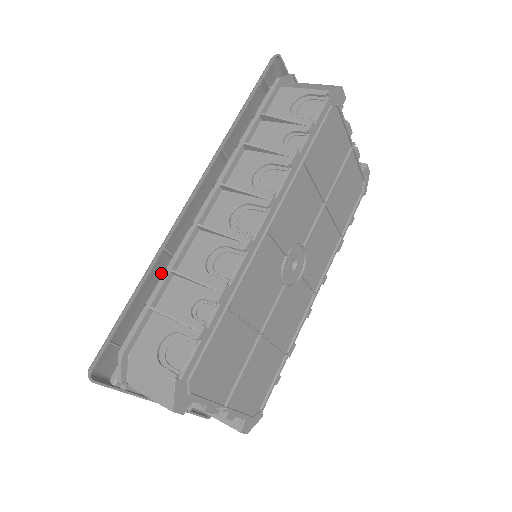
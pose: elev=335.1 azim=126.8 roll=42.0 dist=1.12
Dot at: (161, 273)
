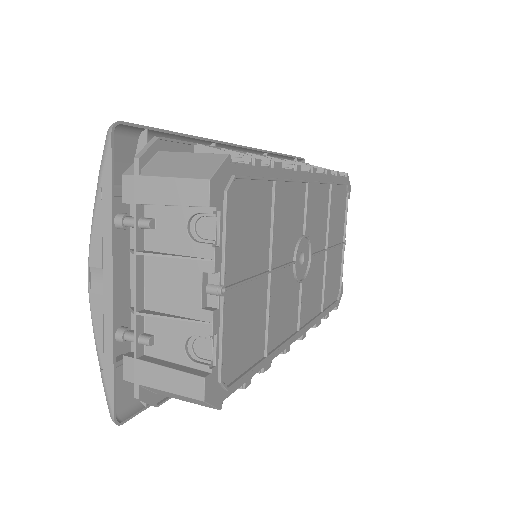
Dot at: occluded
